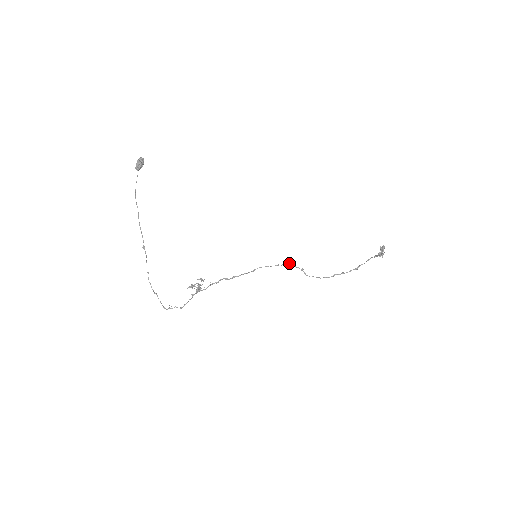
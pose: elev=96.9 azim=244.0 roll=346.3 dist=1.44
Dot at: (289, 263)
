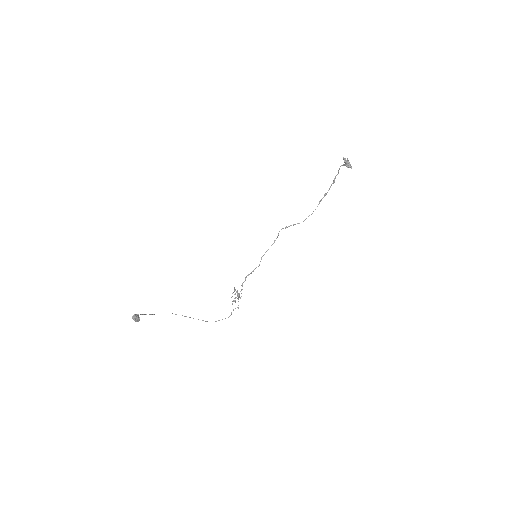
Dot at: occluded
